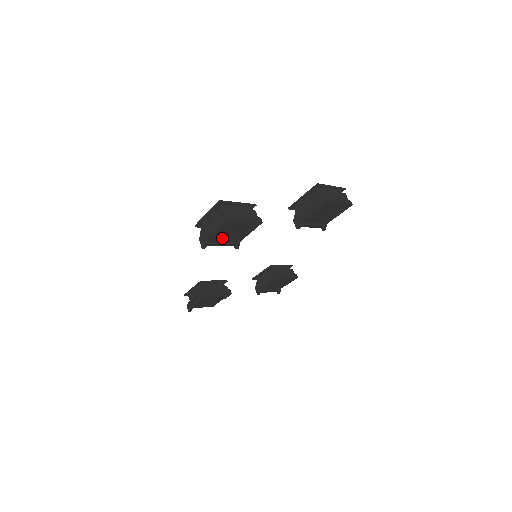
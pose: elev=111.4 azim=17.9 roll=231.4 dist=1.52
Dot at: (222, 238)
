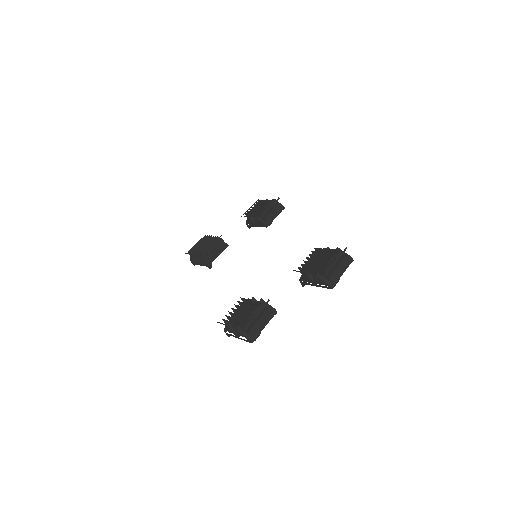
Dot at: occluded
